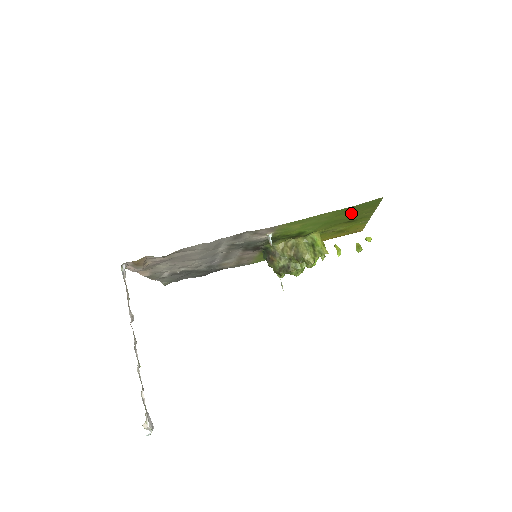
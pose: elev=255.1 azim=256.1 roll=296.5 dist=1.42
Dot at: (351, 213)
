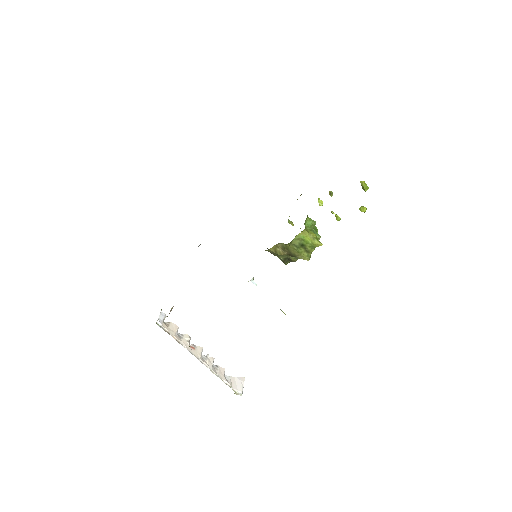
Dot at: occluded
